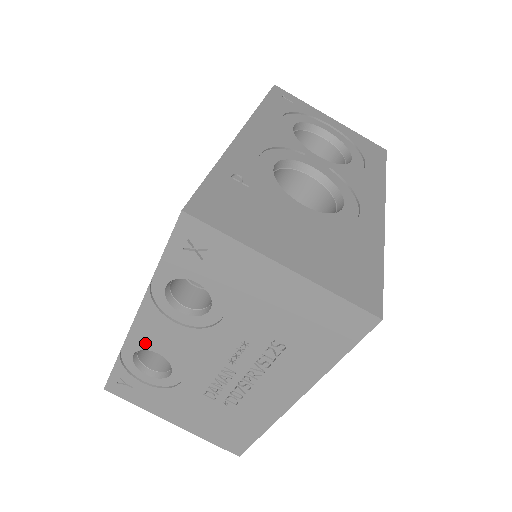
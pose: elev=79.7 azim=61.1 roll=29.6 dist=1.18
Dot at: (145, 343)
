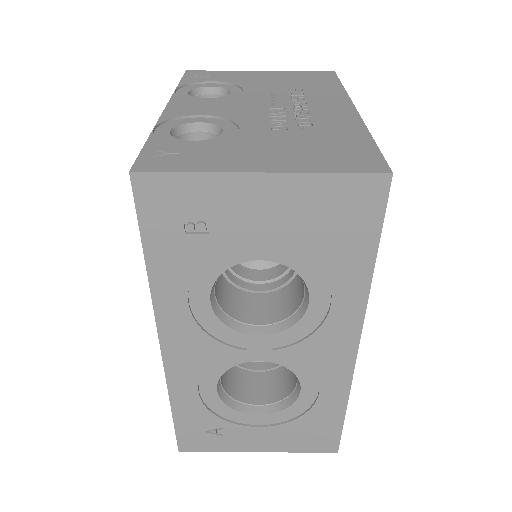
Dot at: (181, 120)
